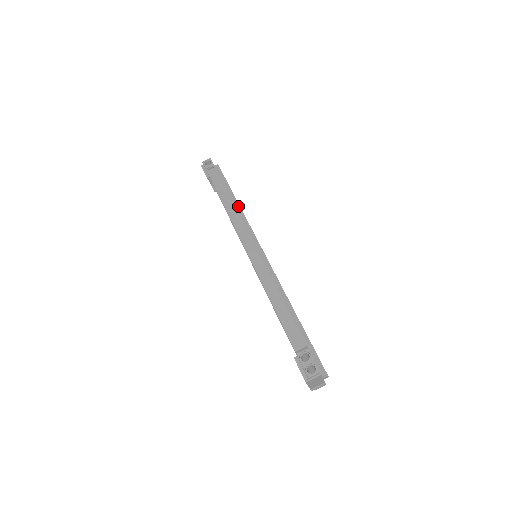
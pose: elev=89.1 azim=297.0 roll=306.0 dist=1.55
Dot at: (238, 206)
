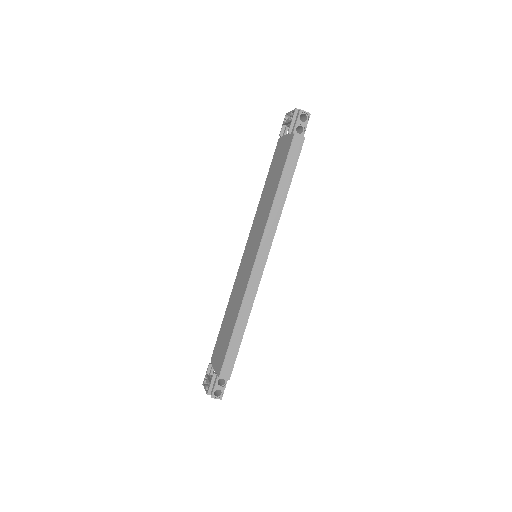
Dot at: occluded
